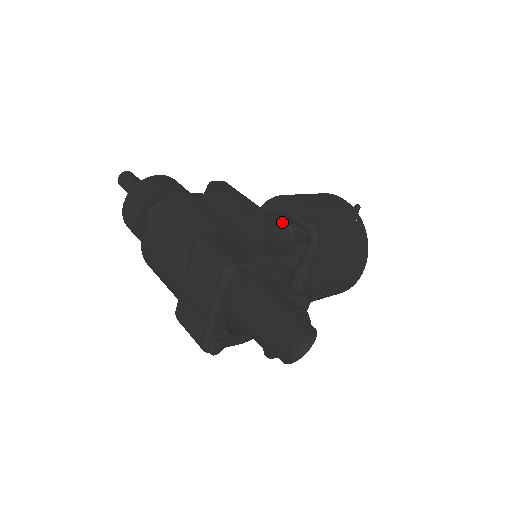
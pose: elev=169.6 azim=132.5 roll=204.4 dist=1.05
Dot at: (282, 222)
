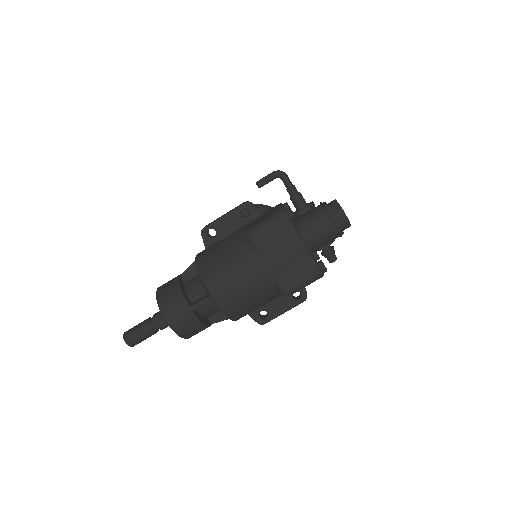
Dot at: occluded
